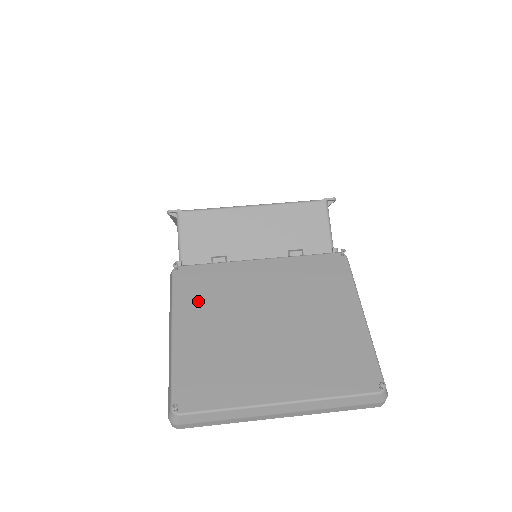
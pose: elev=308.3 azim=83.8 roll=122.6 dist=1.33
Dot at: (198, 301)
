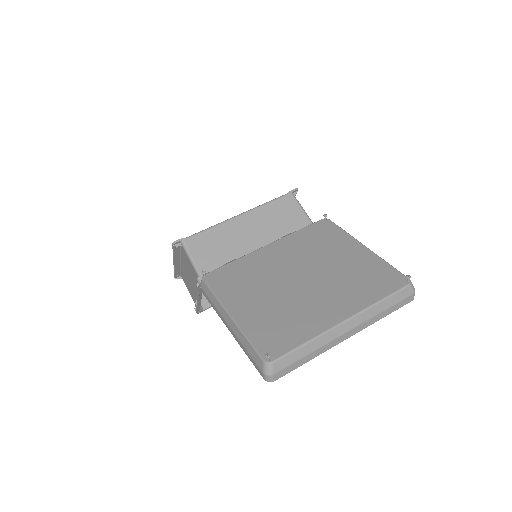
Dot at: (237, 288)
